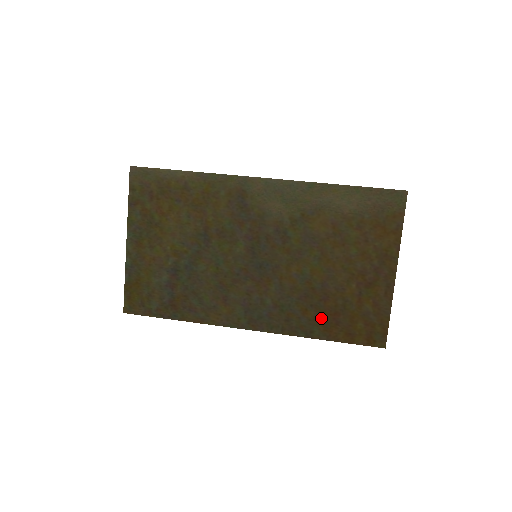
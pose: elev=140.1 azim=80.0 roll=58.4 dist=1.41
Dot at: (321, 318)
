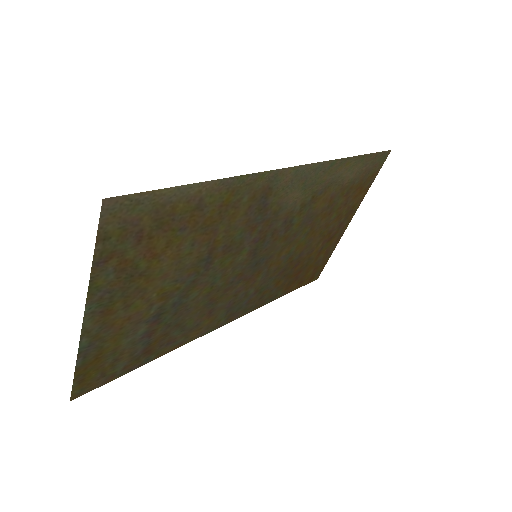
Dot at: (287, 282)
